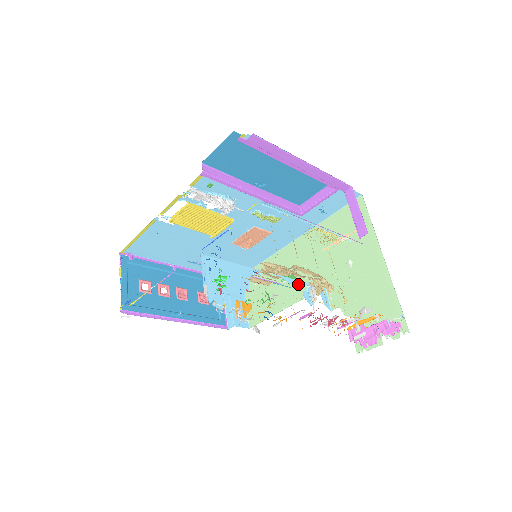
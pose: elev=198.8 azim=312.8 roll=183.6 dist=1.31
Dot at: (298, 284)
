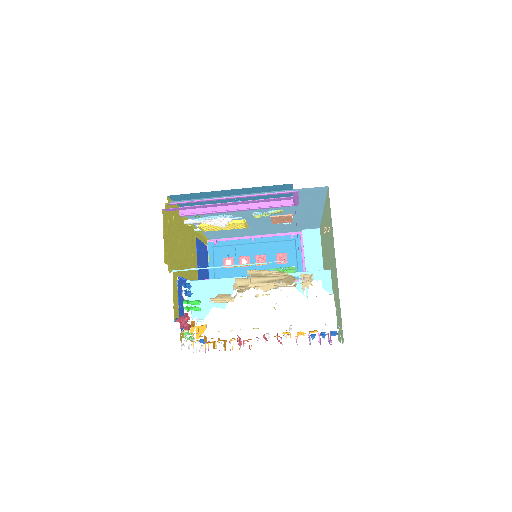
Dot at: occluded
